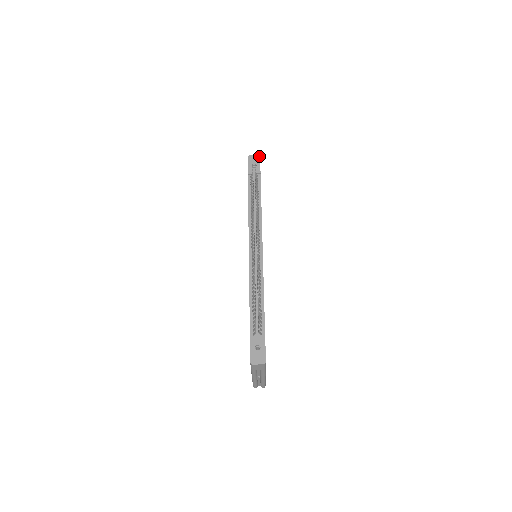
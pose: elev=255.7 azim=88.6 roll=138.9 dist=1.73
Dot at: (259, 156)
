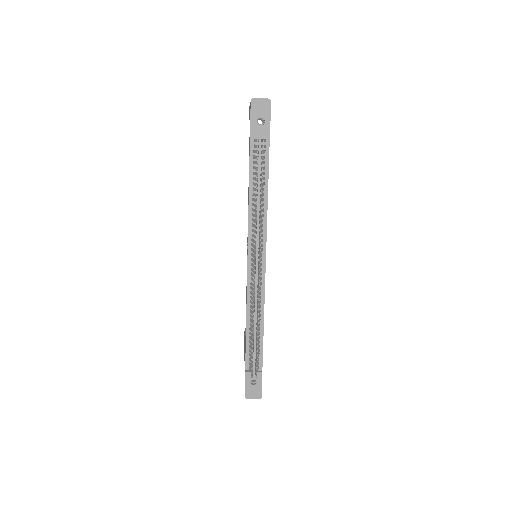
Dot at: (269, 101)
